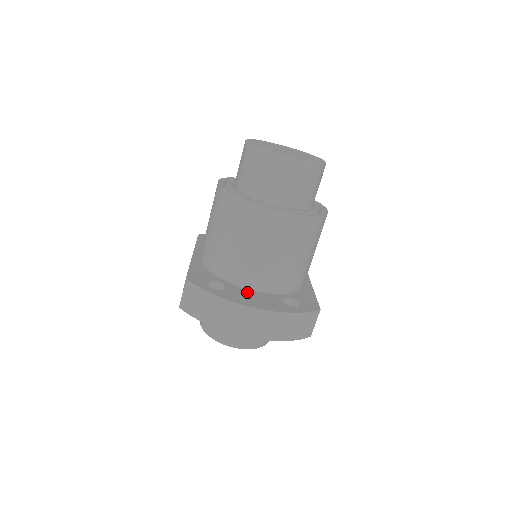
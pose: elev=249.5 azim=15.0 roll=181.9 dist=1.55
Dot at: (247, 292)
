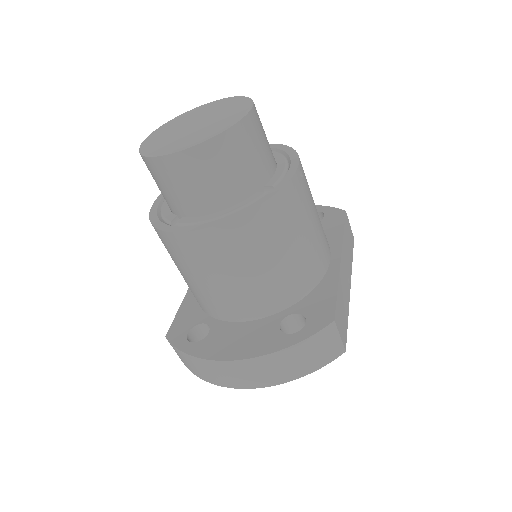
Dot at: (234, 329)
